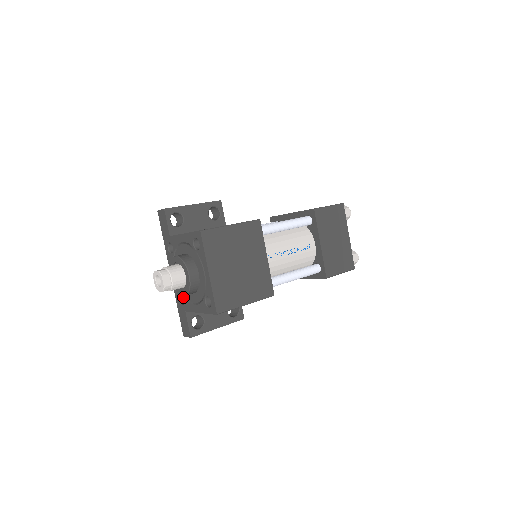
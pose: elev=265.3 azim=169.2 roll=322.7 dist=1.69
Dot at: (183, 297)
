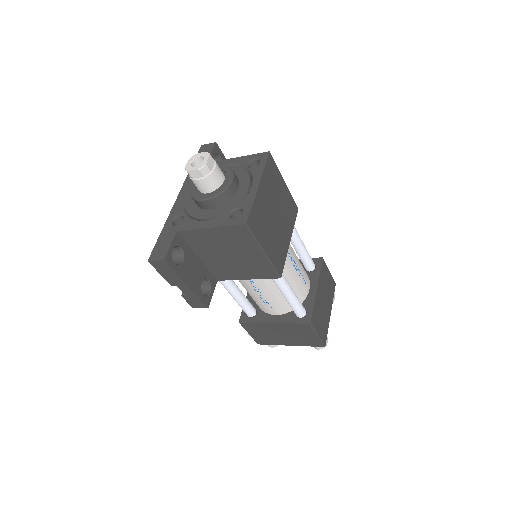
Dot at: (185, 216)
